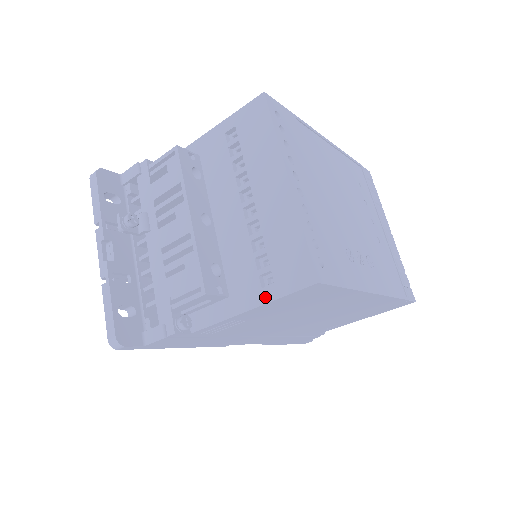
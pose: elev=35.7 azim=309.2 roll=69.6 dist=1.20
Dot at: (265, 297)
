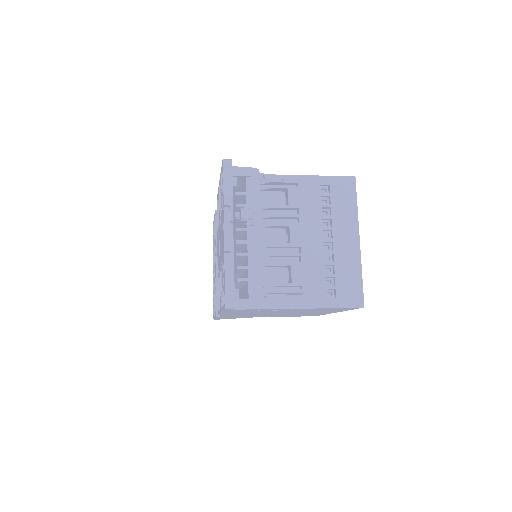
Dot at: (328, 304)
